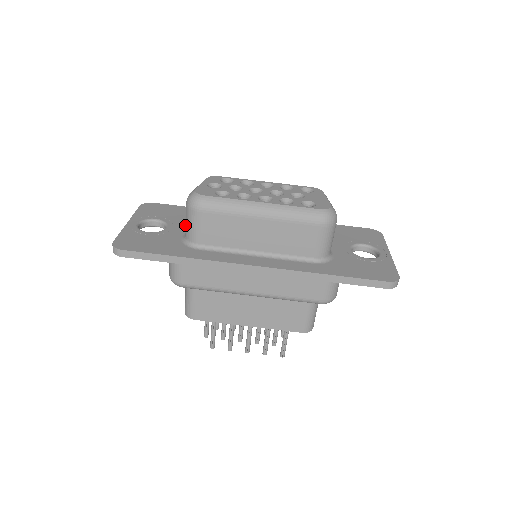
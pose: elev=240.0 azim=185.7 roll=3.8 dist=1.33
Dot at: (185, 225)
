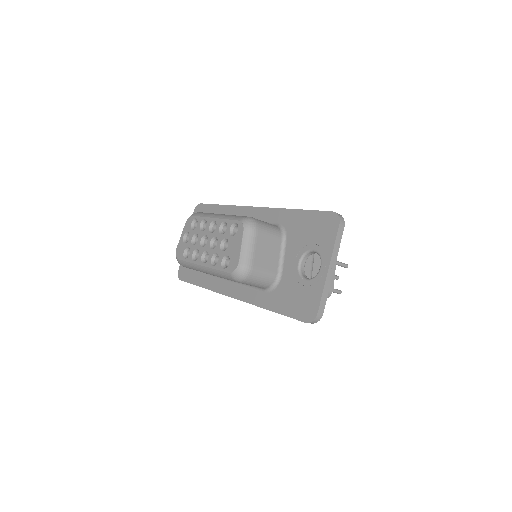
Dot at: occluded
